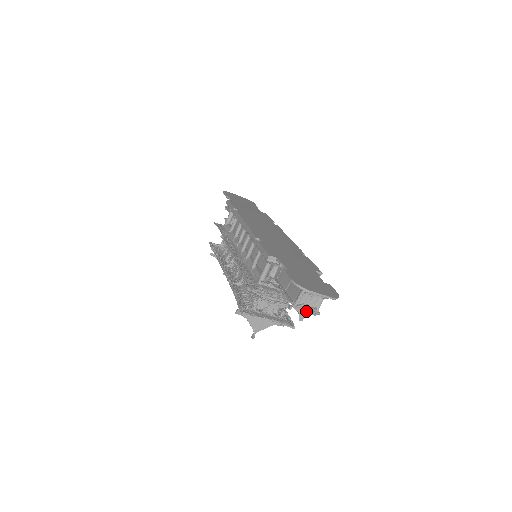
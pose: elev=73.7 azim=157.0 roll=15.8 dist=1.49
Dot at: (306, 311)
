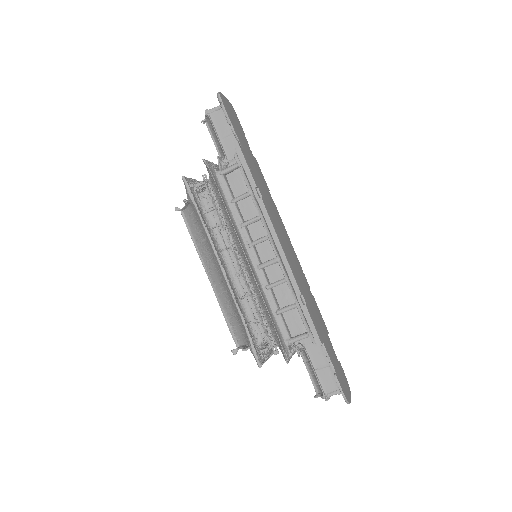
Dot at: occluded
